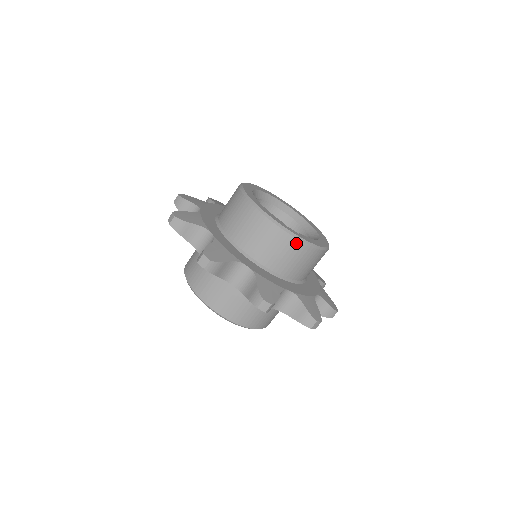
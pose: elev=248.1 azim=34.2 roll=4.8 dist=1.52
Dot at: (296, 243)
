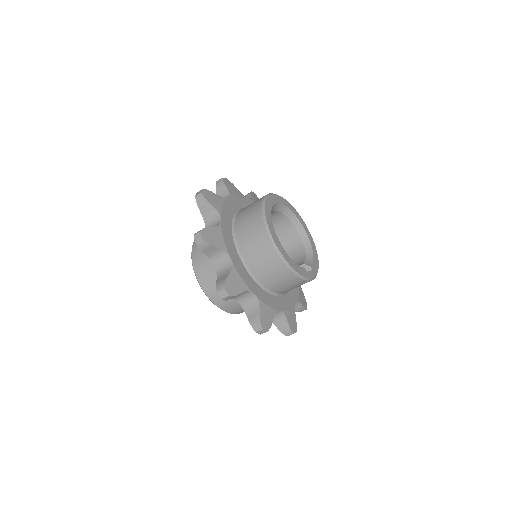
Dot at: occluded
